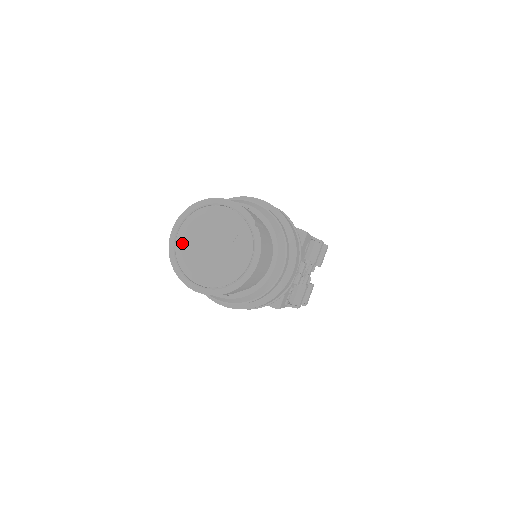
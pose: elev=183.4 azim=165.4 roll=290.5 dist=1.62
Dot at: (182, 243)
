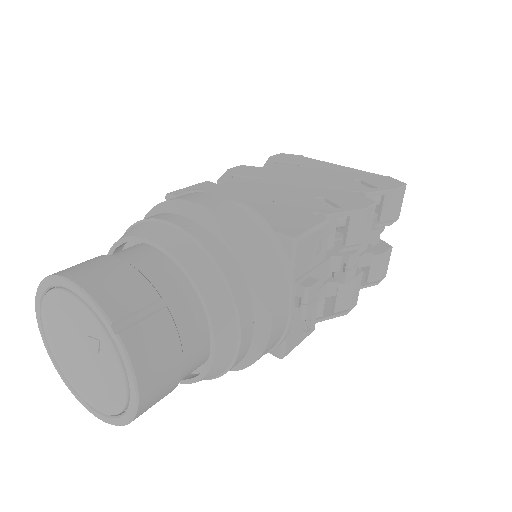
Dot at: (51, 342)
